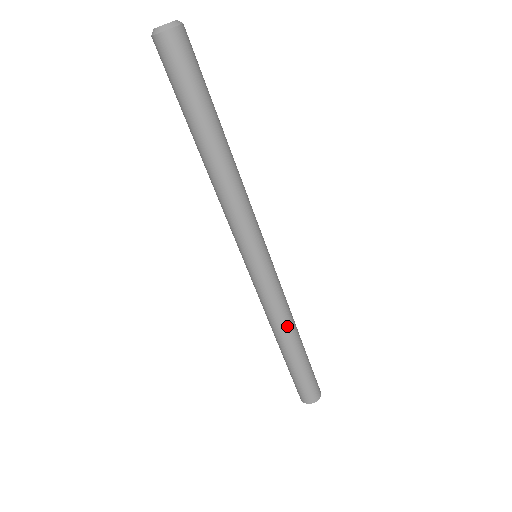
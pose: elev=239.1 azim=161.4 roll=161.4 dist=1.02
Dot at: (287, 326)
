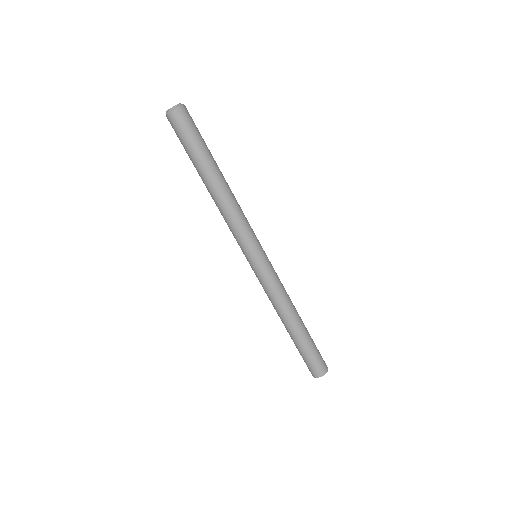
Dot at: (289, 308)
